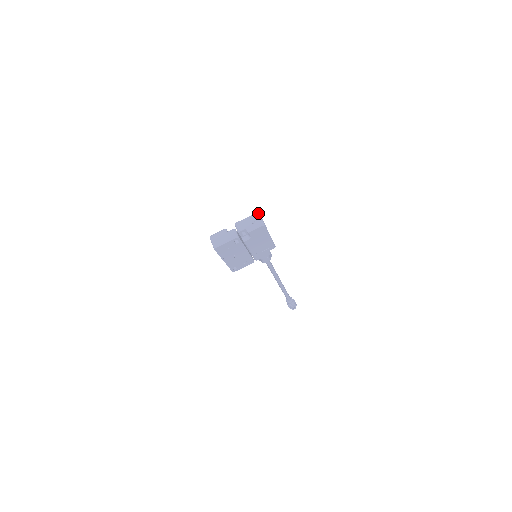
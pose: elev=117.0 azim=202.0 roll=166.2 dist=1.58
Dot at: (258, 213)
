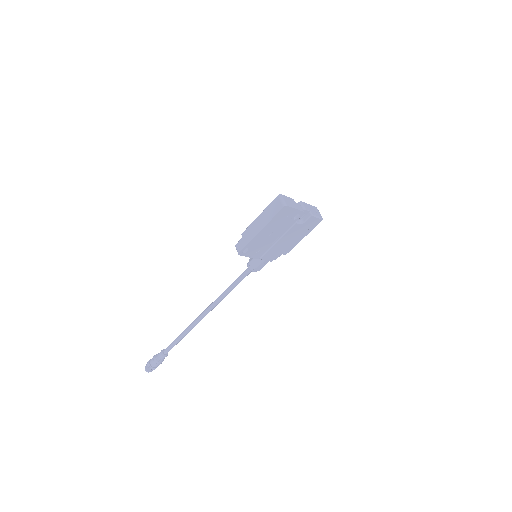
Dot at: occluded
